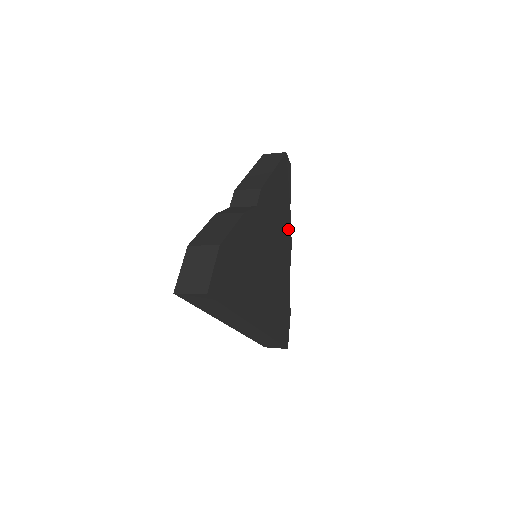
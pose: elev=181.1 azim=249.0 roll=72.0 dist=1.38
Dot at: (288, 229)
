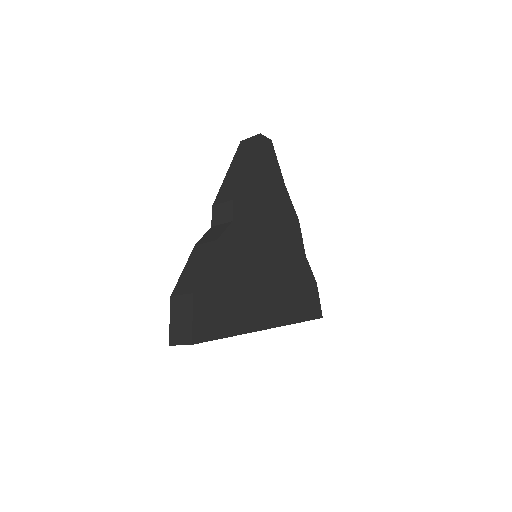
Dot at: (288, 208)
